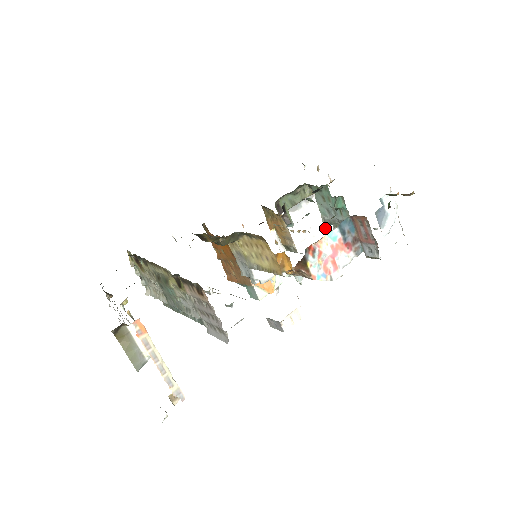
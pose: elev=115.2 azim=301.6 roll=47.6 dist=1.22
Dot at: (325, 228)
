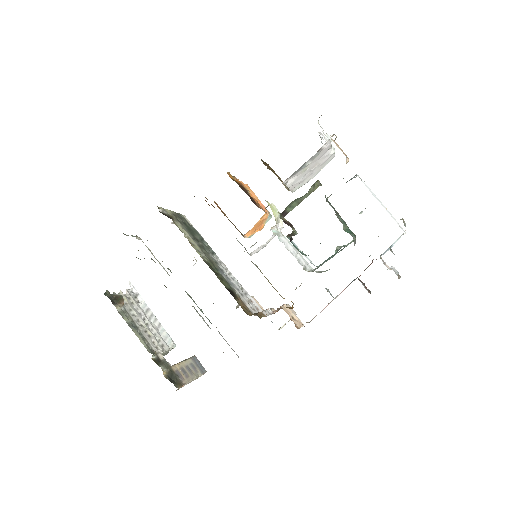
Dot at: (325, 161)
